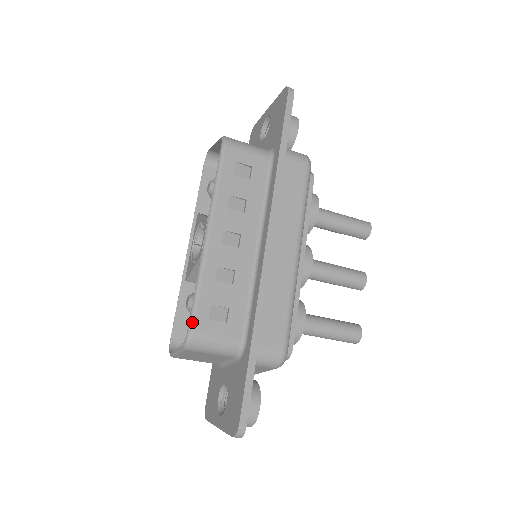
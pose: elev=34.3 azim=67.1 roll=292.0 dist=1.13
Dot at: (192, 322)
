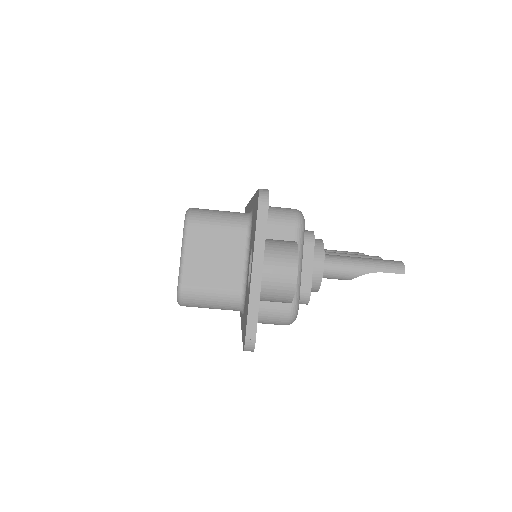
Dot at: occluded
